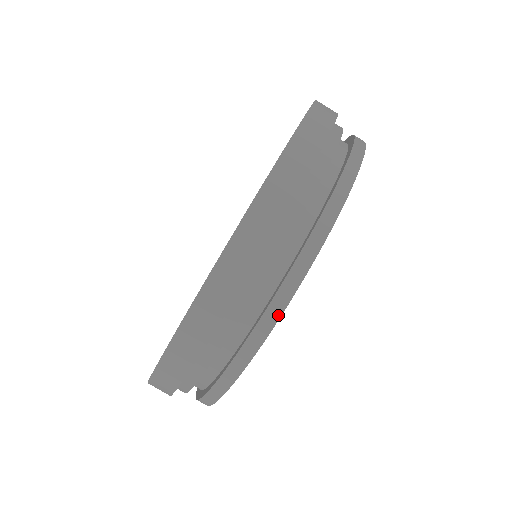
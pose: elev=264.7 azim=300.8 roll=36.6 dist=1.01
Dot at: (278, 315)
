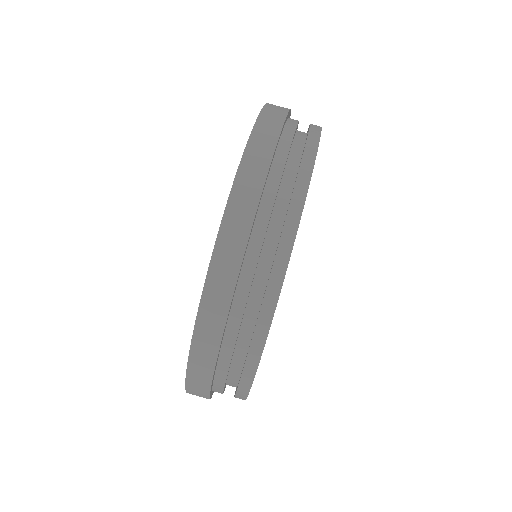
Dot at: (257, 362)
